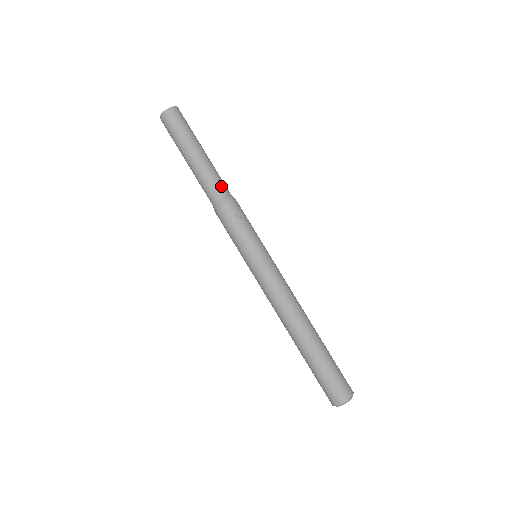
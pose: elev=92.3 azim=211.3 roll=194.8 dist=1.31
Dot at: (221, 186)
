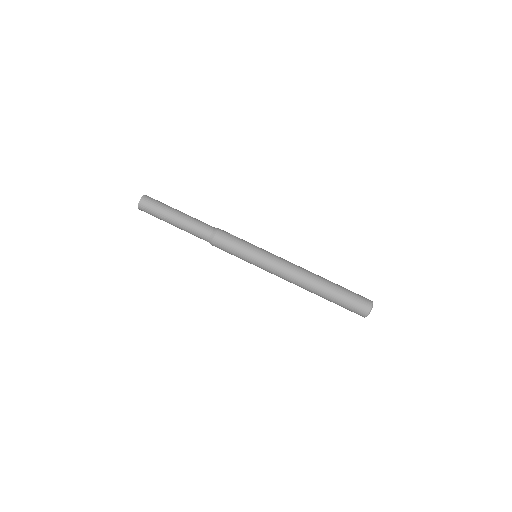
Dot at: occluded
